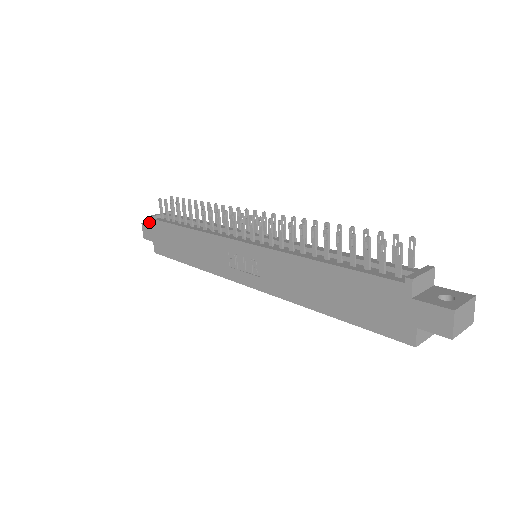
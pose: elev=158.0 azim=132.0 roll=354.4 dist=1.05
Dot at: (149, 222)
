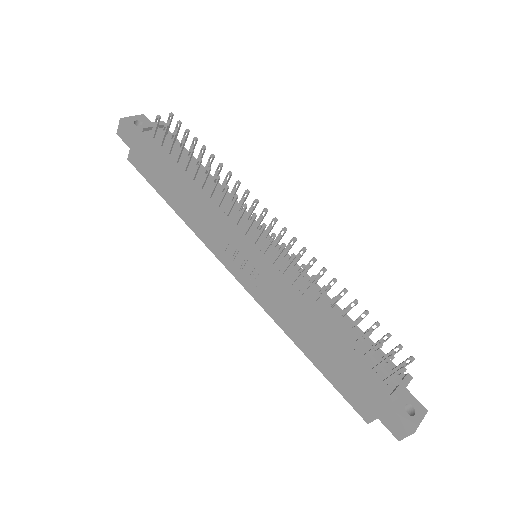
Dot at: (130, 119)
